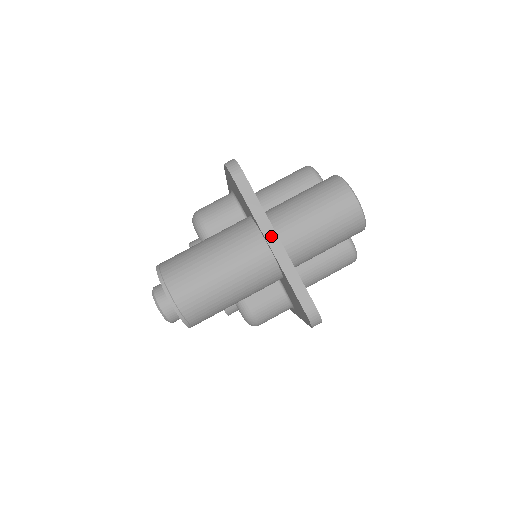
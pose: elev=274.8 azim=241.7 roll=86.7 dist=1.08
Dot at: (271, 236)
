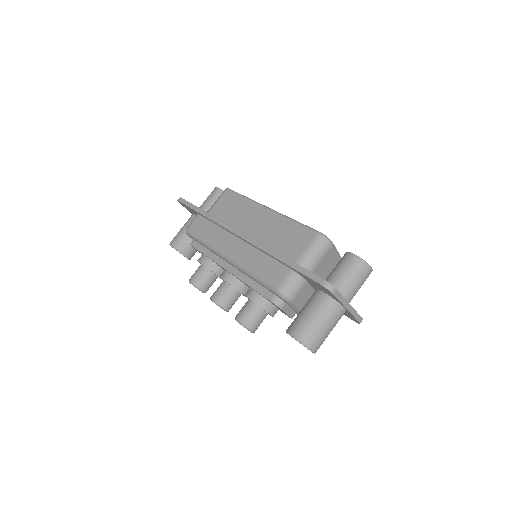
Dot at: (348, 306)
